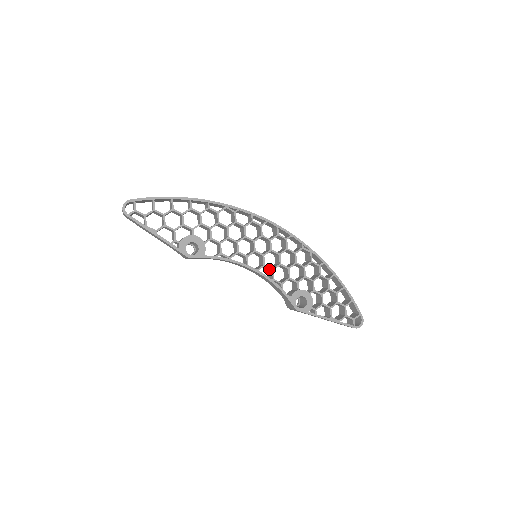
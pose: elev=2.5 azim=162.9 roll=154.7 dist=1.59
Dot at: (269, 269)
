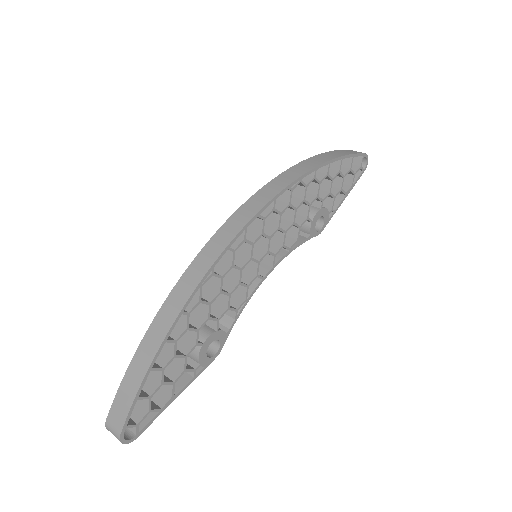
Dot at: (277, 248)
